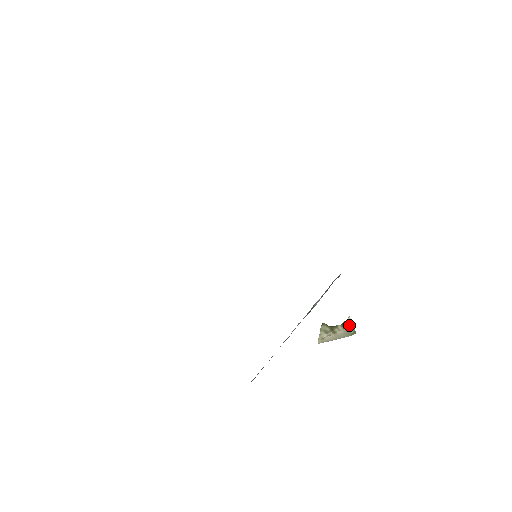
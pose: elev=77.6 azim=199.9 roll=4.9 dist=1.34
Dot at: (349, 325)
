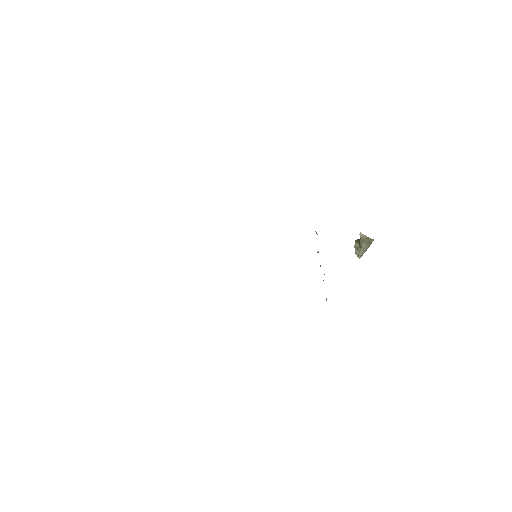
Dot at: (364, 238)
